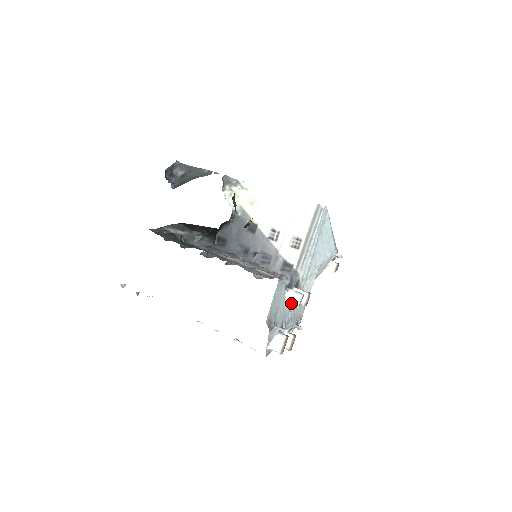
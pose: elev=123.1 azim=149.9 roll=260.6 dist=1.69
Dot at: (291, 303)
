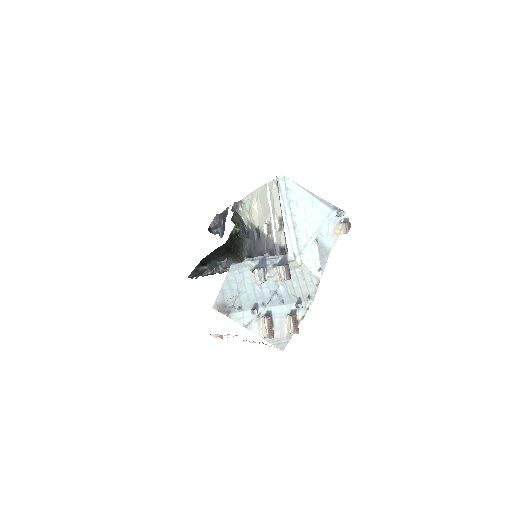
Dot at: (261, 282)
